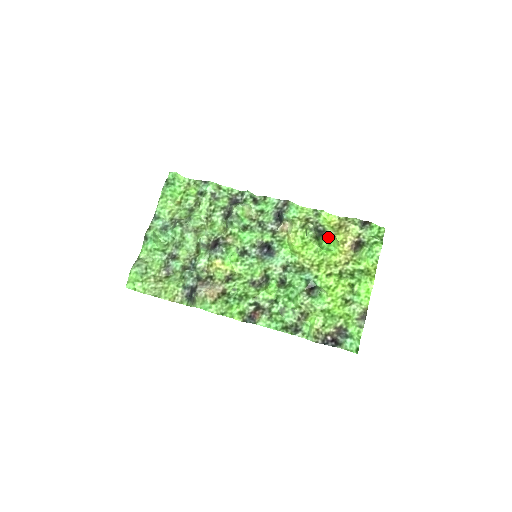
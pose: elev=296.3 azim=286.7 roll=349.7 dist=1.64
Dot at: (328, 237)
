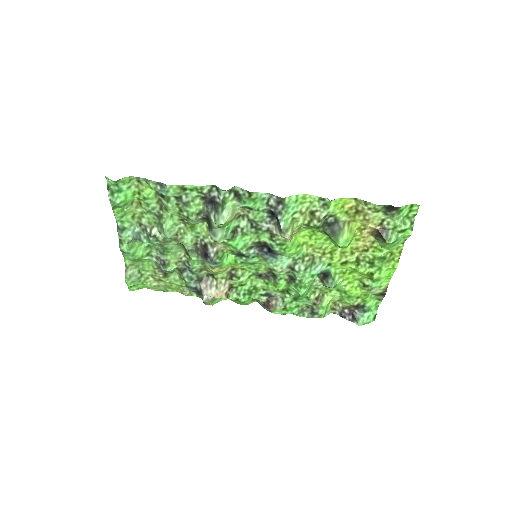
Dot at: (341, 241)
